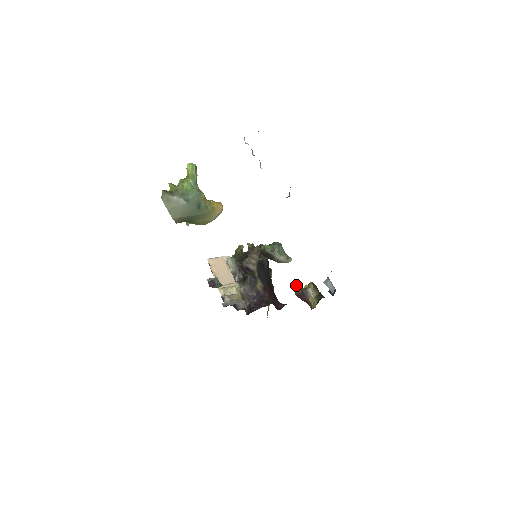
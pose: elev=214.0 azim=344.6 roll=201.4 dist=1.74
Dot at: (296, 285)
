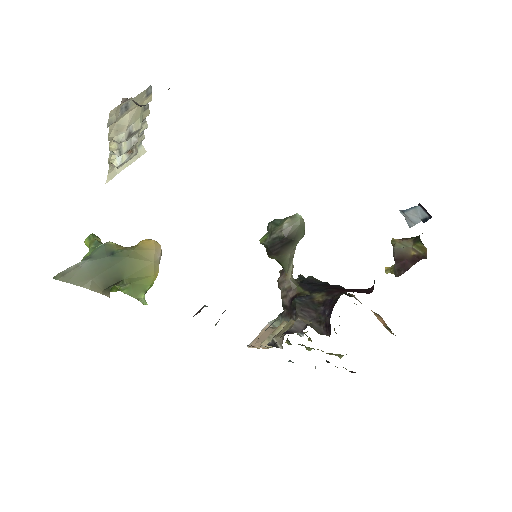
Dot at: (386, 268)
